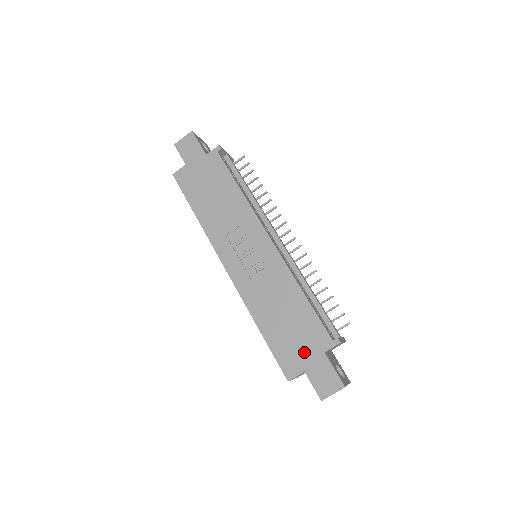
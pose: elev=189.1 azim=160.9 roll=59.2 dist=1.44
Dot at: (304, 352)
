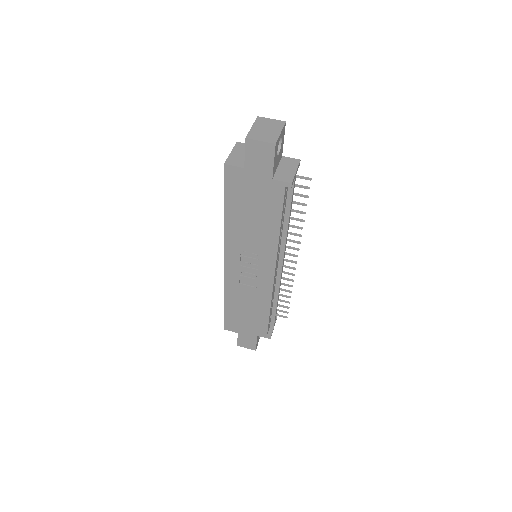
Dot at: (245, 328)
